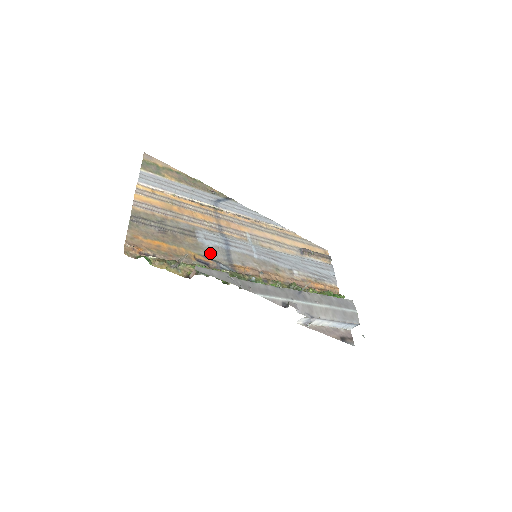
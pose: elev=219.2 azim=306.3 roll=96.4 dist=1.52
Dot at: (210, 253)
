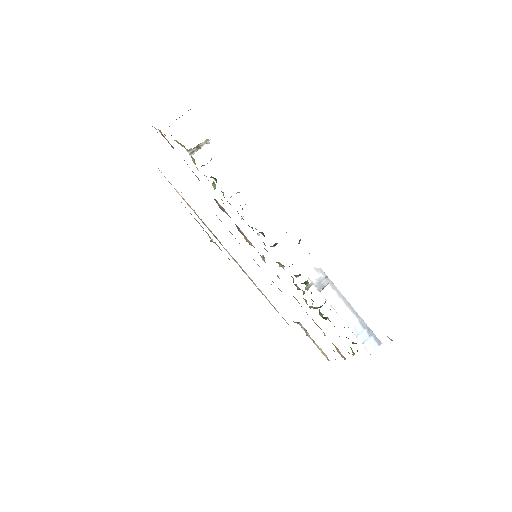
Dot at: occluded
